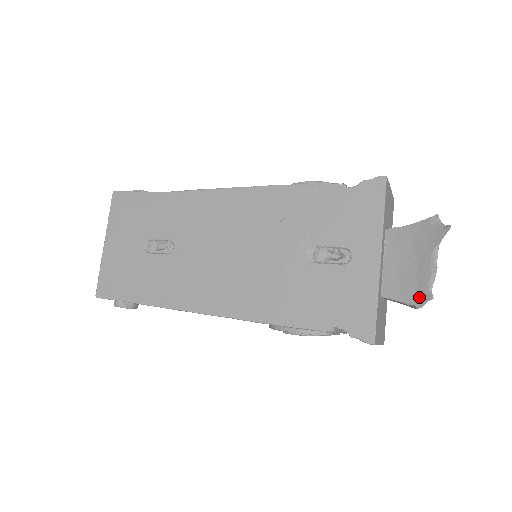
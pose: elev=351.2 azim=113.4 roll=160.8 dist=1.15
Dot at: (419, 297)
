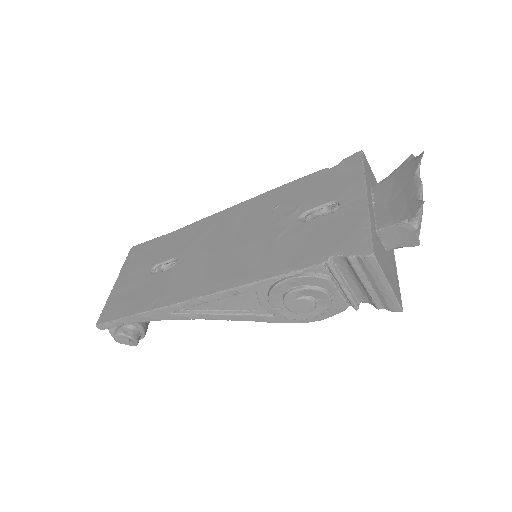
Dot at: (411, 210)
